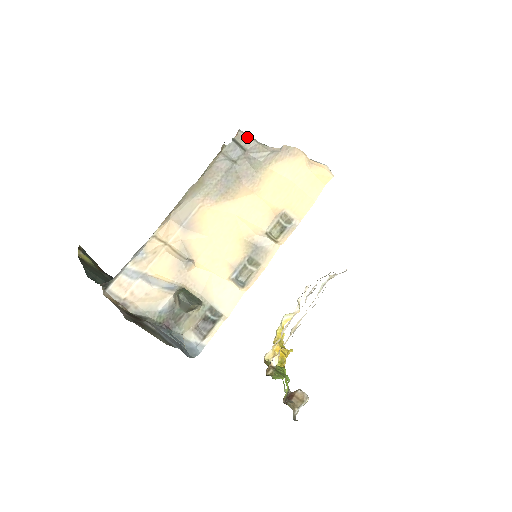
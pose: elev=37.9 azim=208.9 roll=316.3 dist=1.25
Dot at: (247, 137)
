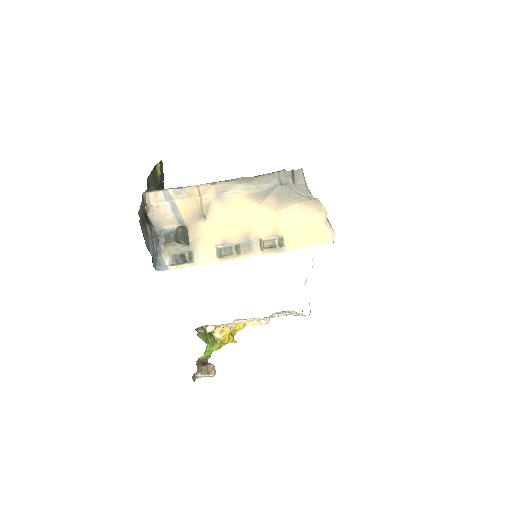
Dot at: (302, 176)
